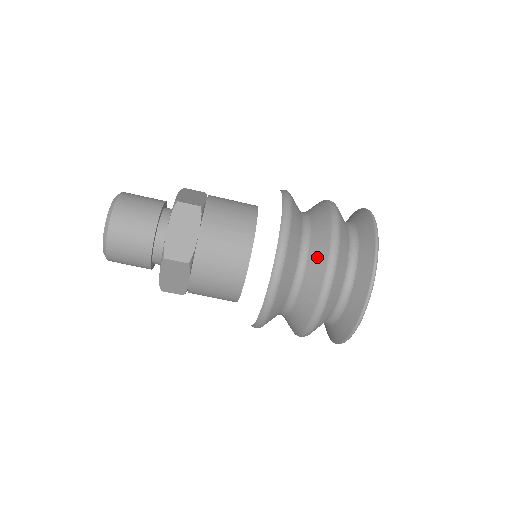
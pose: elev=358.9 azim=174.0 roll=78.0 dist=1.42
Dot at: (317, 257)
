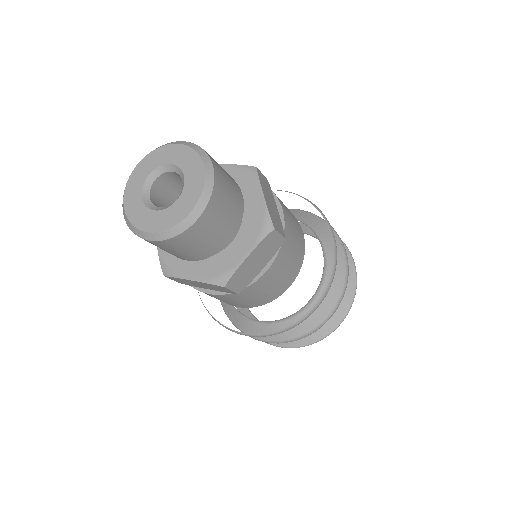
Dot at: (320, 309)
